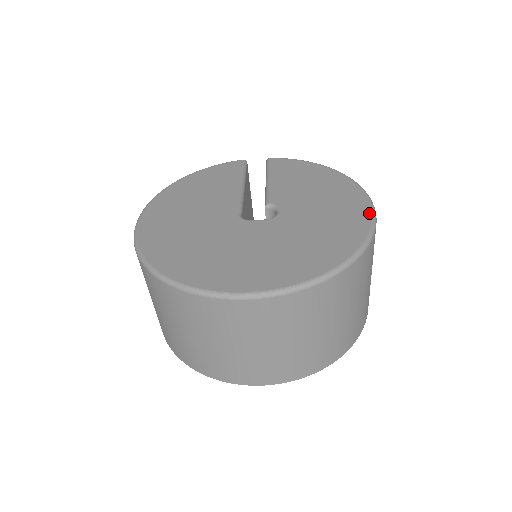
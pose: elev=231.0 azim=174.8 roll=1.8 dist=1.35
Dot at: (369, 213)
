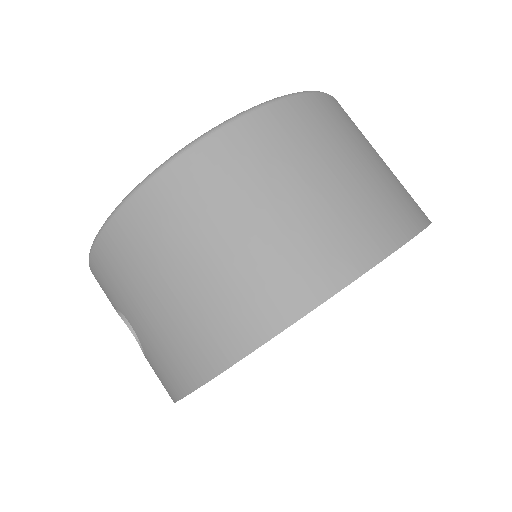
Dot at: occluded
